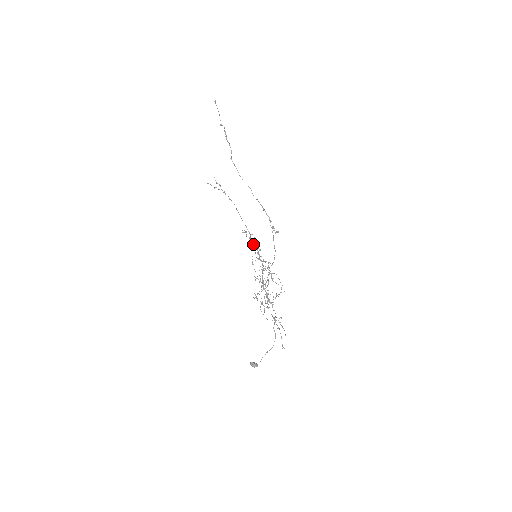
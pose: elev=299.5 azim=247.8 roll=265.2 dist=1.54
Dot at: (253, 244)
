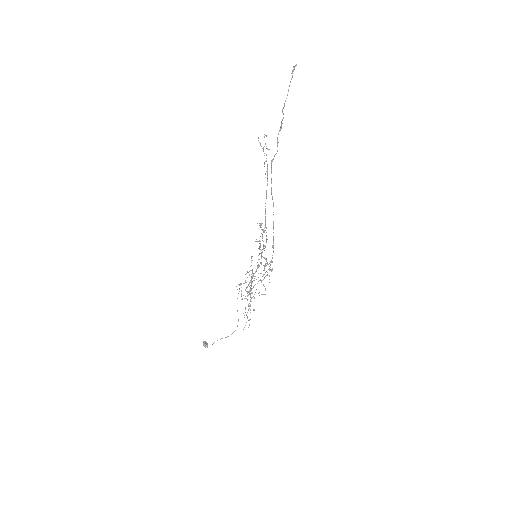
Dot at: (262, 238)
